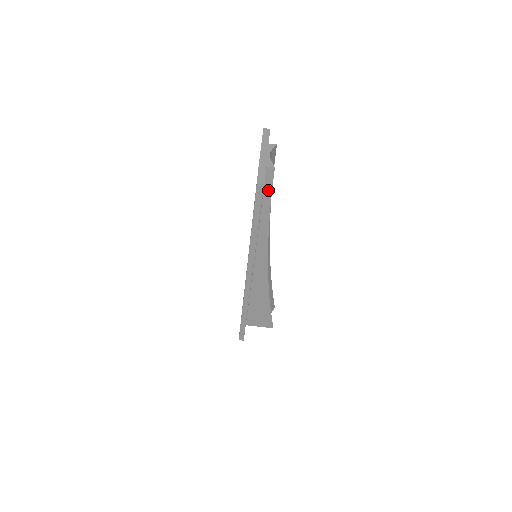
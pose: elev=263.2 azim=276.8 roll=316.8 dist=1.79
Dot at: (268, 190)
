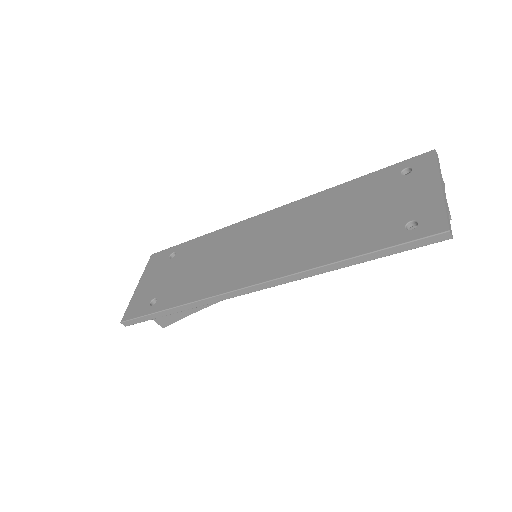
Dot at: occluded
